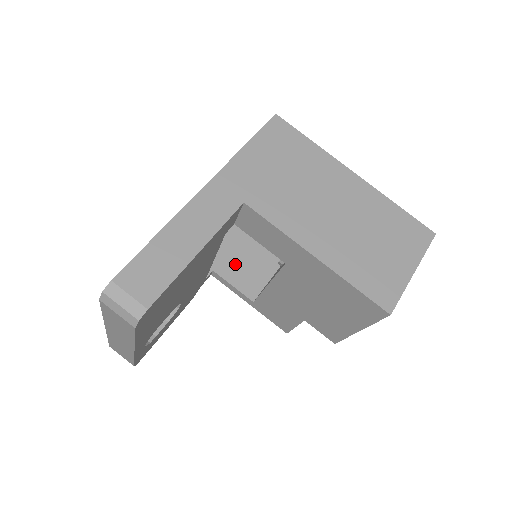
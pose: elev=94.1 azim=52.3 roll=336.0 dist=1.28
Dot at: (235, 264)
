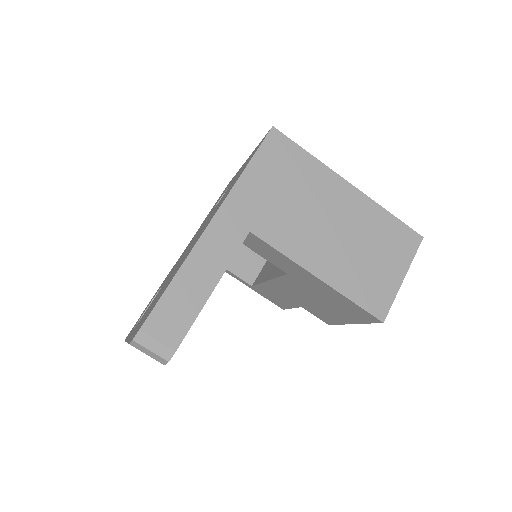
Dot at: occluded
